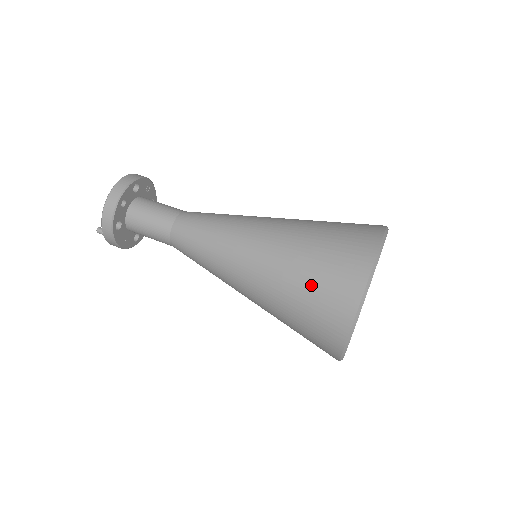
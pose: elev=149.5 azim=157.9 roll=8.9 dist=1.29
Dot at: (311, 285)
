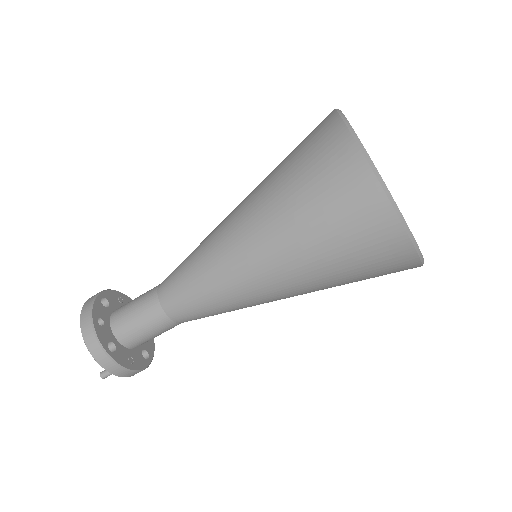
Dot at: (313, 203)
